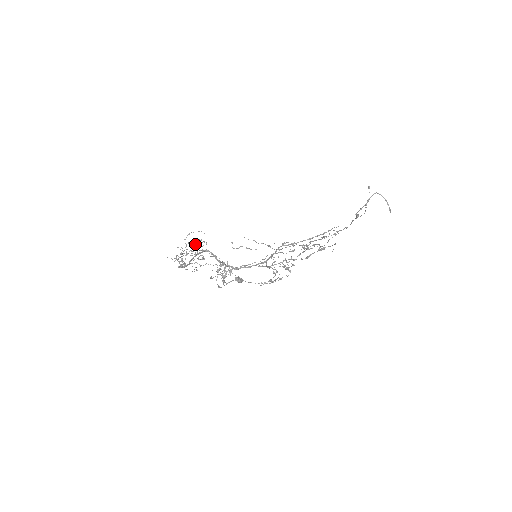
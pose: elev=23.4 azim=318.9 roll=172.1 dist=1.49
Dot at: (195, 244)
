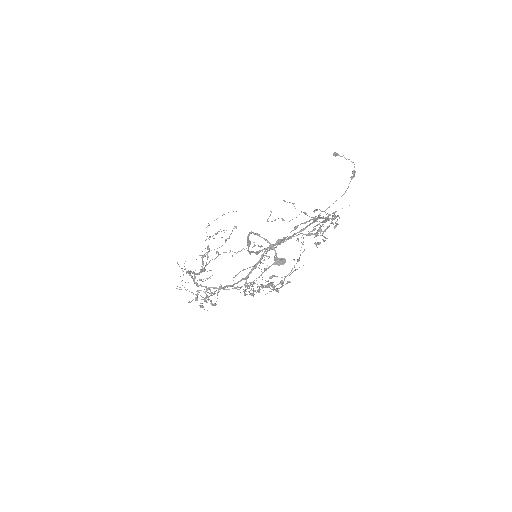
Dot at: occluded
